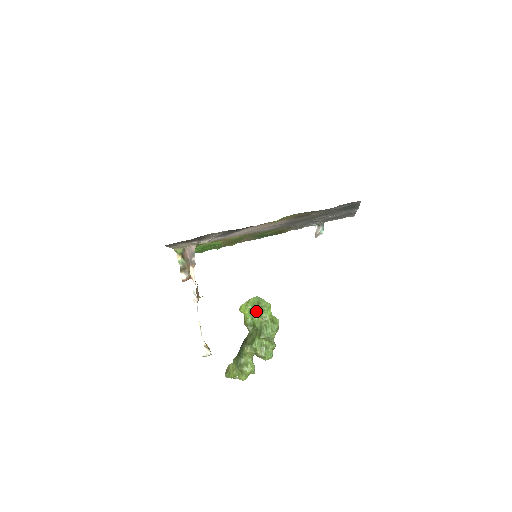
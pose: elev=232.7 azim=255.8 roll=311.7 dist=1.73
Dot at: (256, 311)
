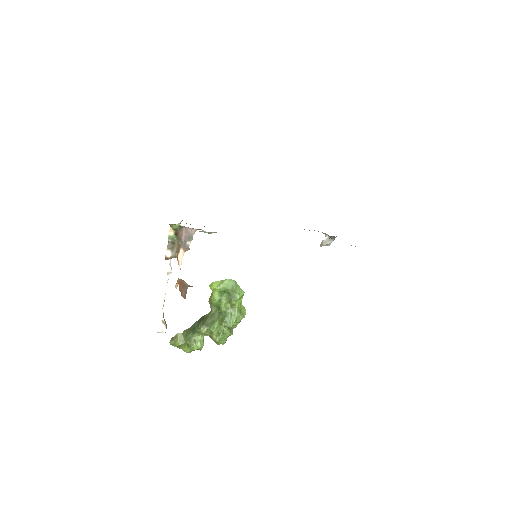
Dot at: (227, 295)
